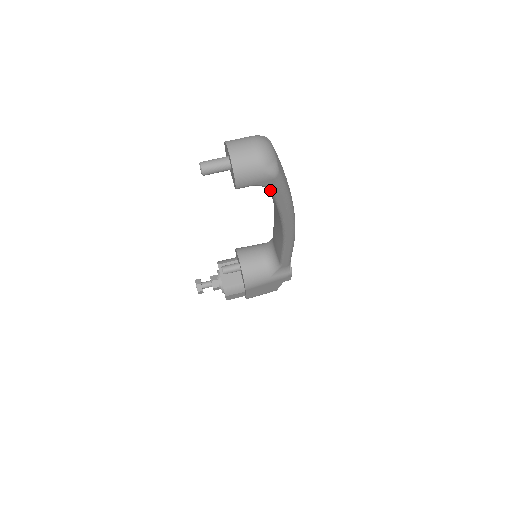
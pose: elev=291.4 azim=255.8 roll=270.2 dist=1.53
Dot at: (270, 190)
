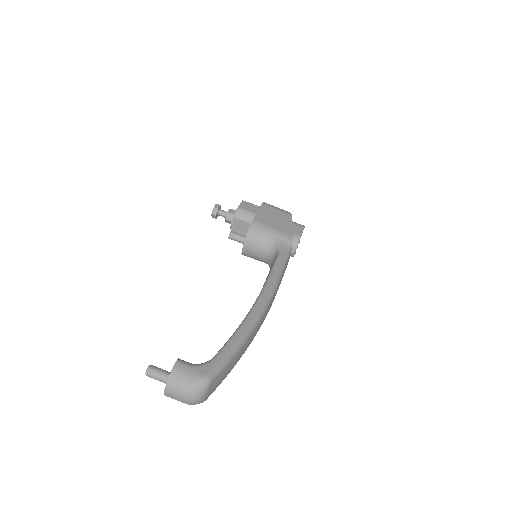
Dot at: occluded
